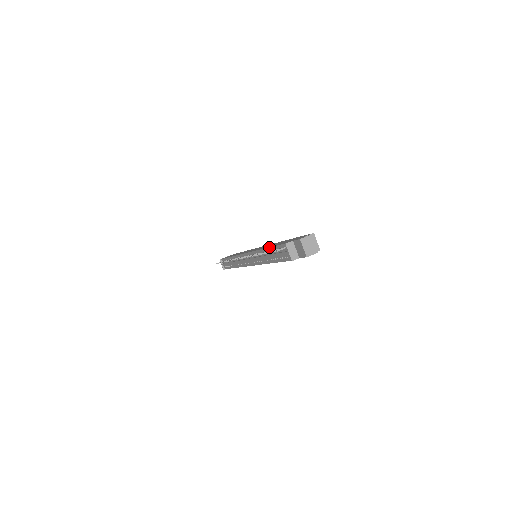
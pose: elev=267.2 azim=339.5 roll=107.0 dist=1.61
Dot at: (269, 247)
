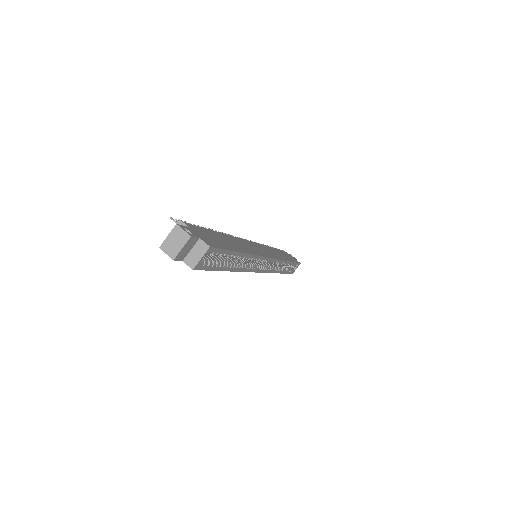
Dot at: occluded
